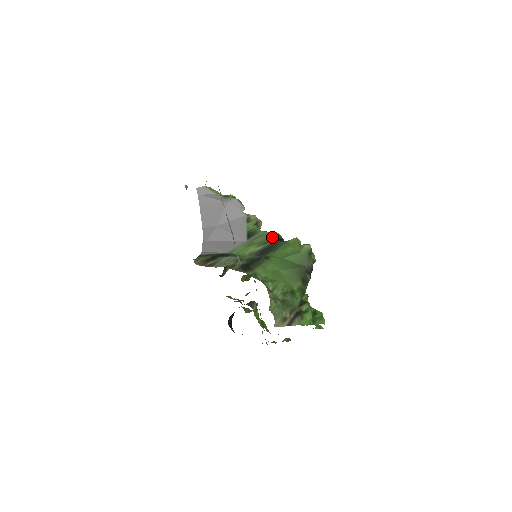
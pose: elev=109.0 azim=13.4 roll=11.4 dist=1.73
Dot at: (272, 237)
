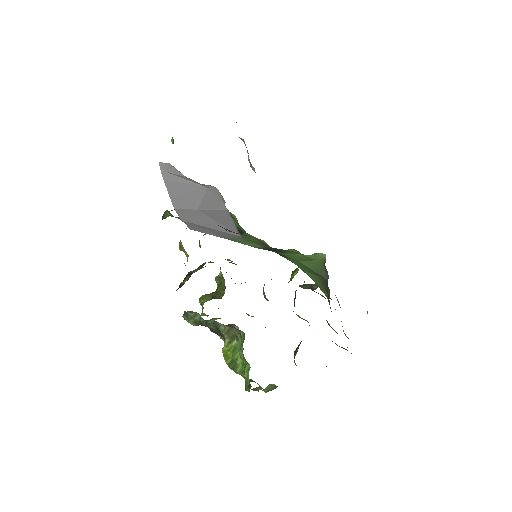
Dot at: (264, 243)
